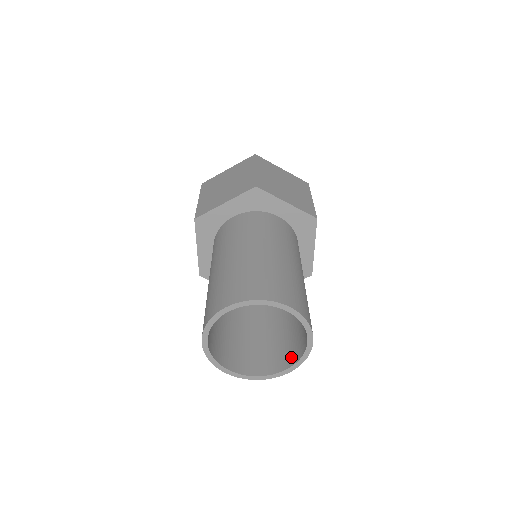
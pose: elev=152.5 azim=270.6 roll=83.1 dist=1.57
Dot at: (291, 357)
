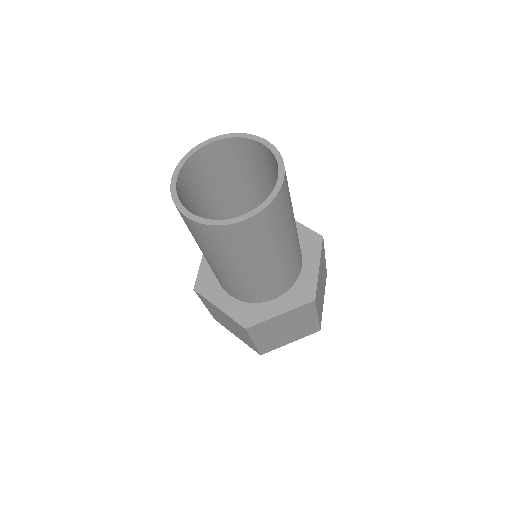
Dot at: occluded
